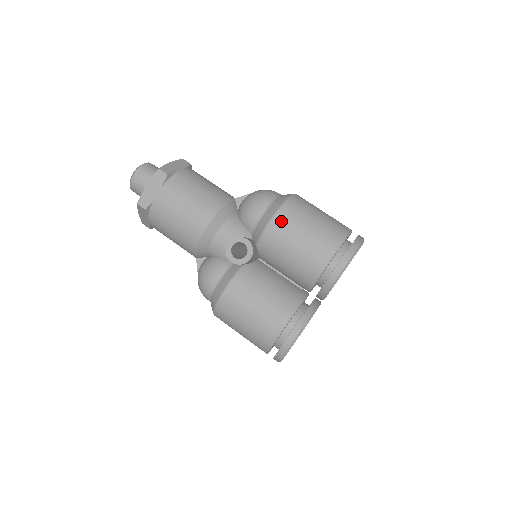
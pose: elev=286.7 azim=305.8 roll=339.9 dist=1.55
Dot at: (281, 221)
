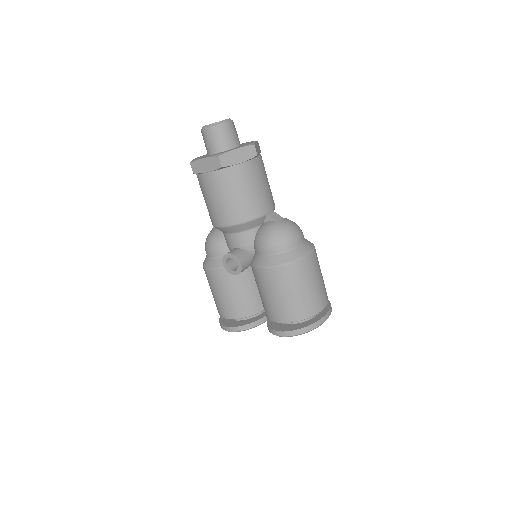
Dot at: (271, 275)
